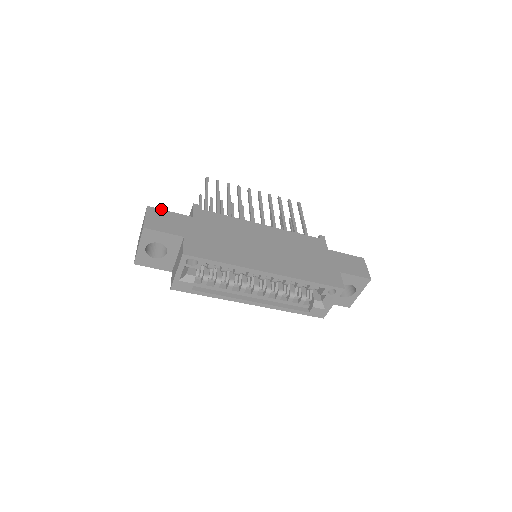
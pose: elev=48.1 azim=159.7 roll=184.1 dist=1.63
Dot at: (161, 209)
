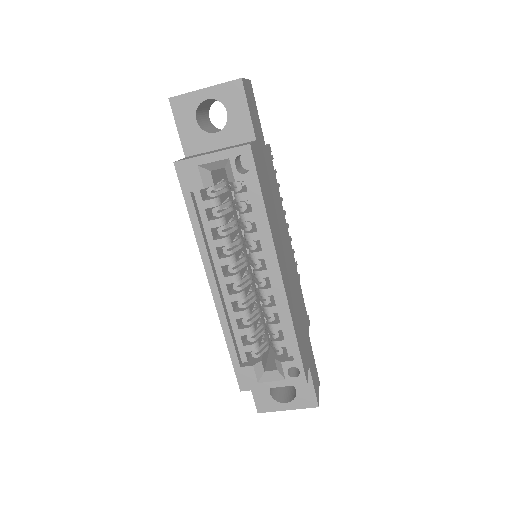
Dot at: occluded
